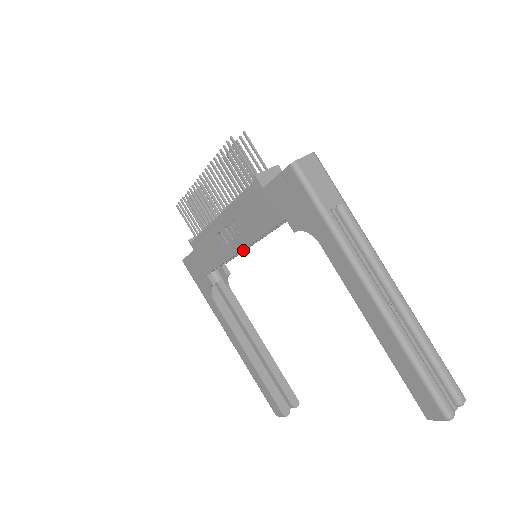
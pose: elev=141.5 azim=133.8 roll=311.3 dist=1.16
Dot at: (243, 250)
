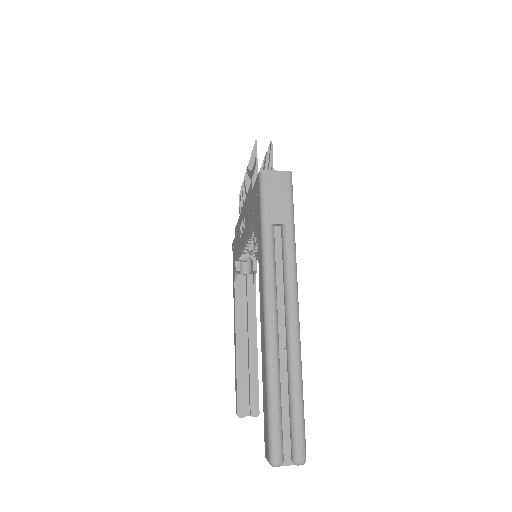
Dot at: occluded
